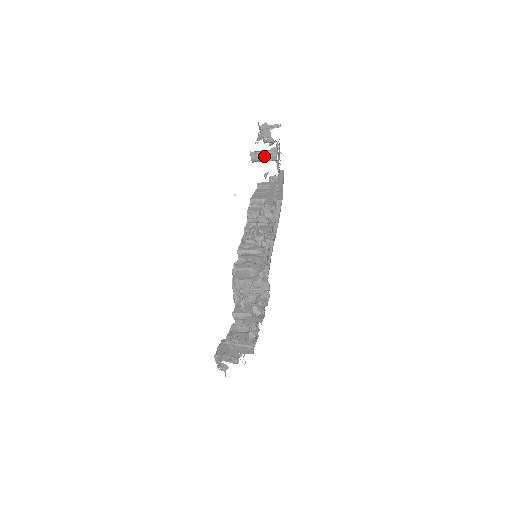
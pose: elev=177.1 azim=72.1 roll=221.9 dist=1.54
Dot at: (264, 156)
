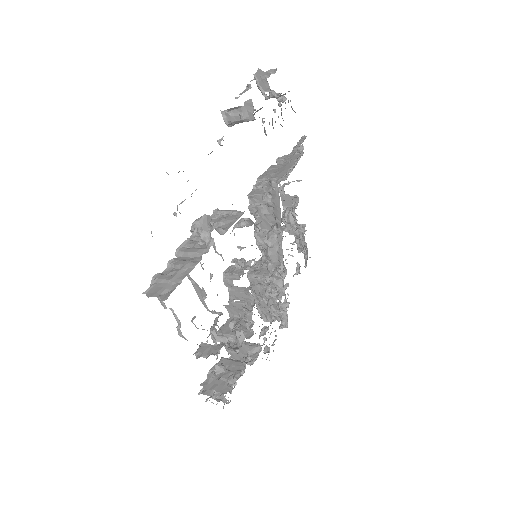
Dot at: (238, 115)
